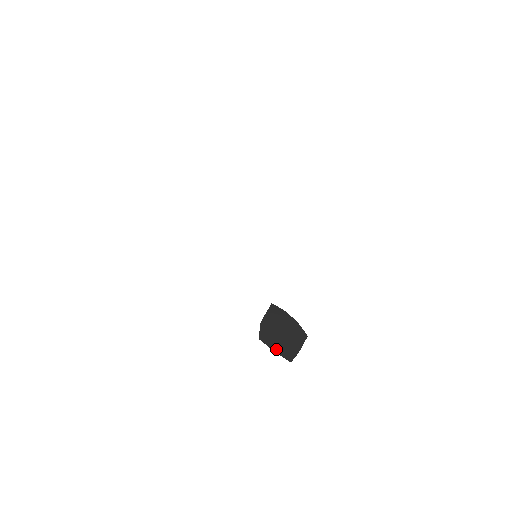
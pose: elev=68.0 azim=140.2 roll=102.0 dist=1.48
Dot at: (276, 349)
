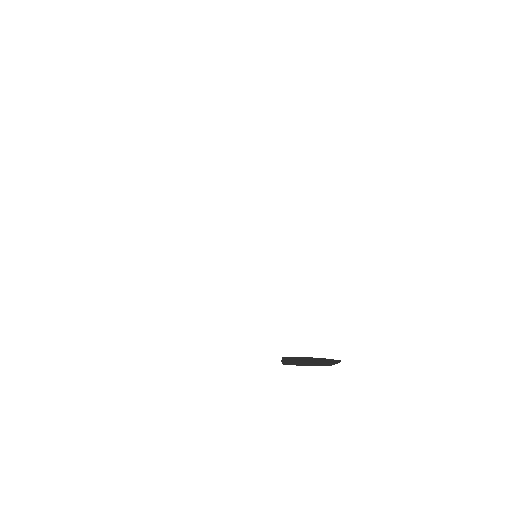
Dot at: (286, 361)
